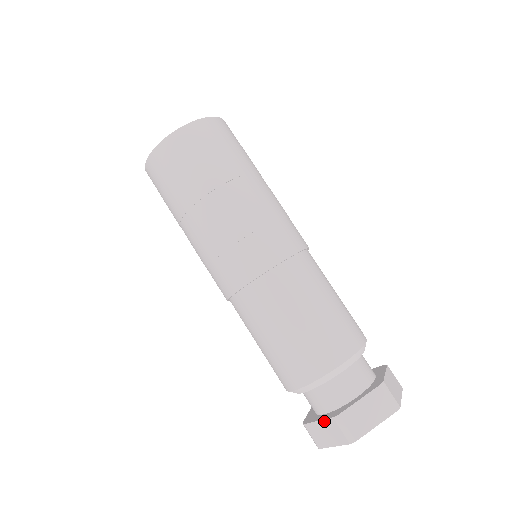
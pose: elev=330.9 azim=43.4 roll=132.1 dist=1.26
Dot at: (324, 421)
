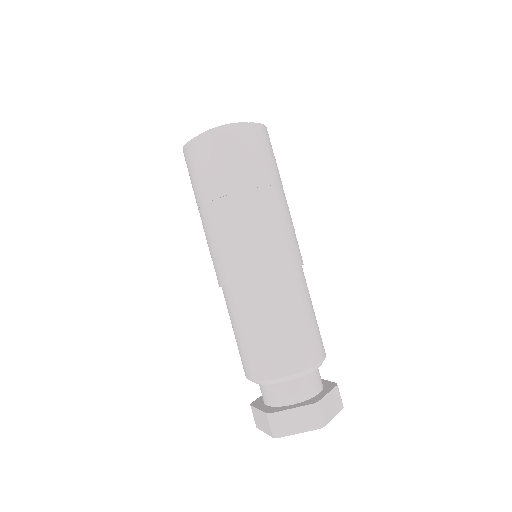
Dot at: (261, 412)
